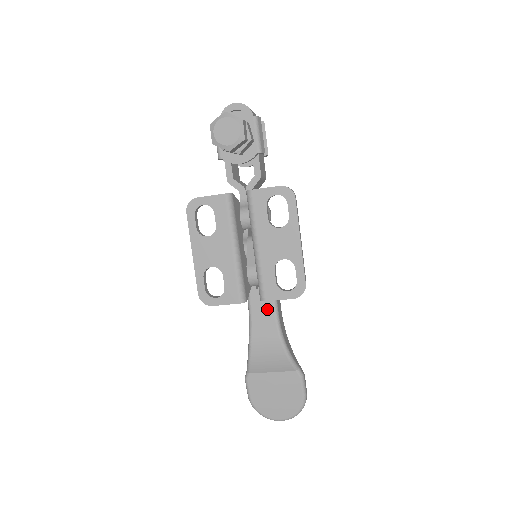
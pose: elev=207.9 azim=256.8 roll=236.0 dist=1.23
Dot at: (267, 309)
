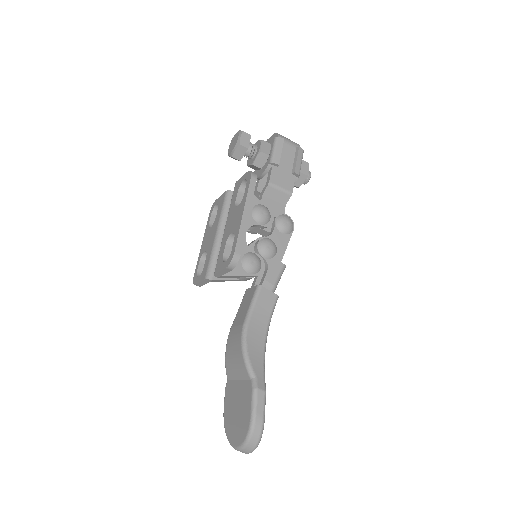
Dot at: (246, 305)
